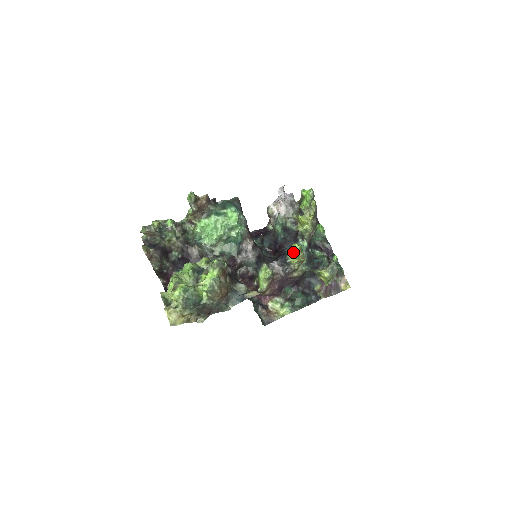
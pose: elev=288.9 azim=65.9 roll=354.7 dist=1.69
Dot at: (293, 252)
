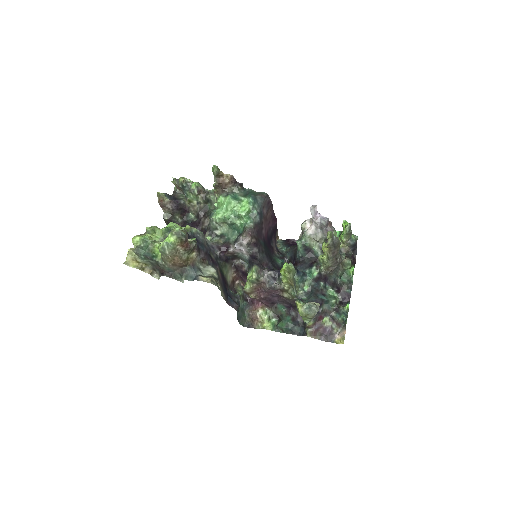
Dot at: (282, 269)
